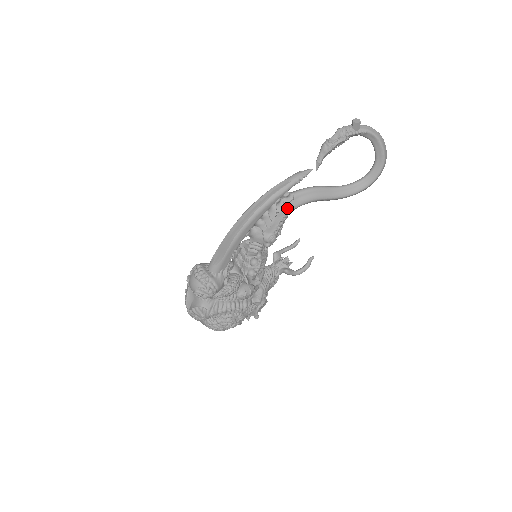
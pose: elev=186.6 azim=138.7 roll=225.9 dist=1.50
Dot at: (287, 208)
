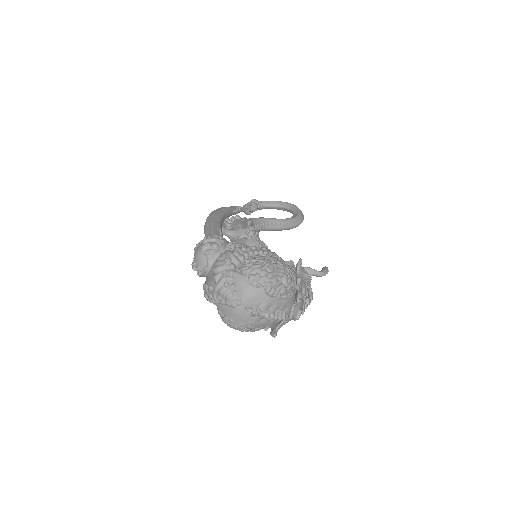
Dot at: (245, 220)
